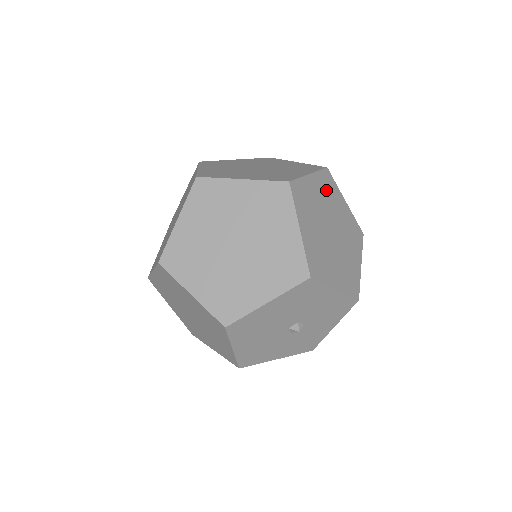
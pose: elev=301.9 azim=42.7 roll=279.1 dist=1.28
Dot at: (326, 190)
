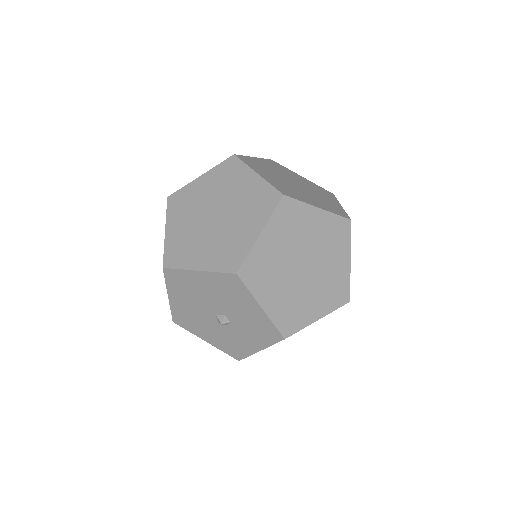
Dot at: (330, 234)
